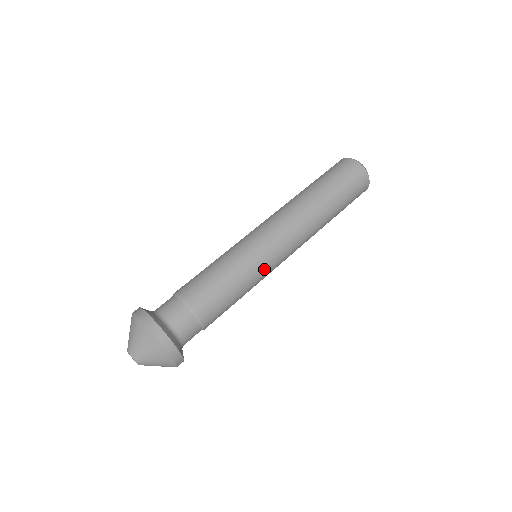
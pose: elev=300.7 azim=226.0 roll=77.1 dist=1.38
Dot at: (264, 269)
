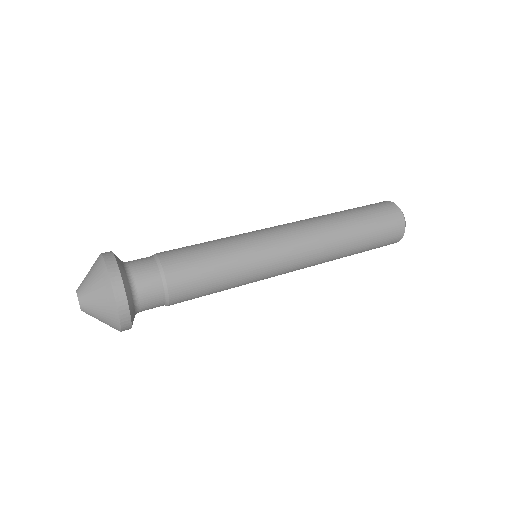
Dot at: (257, 260)
